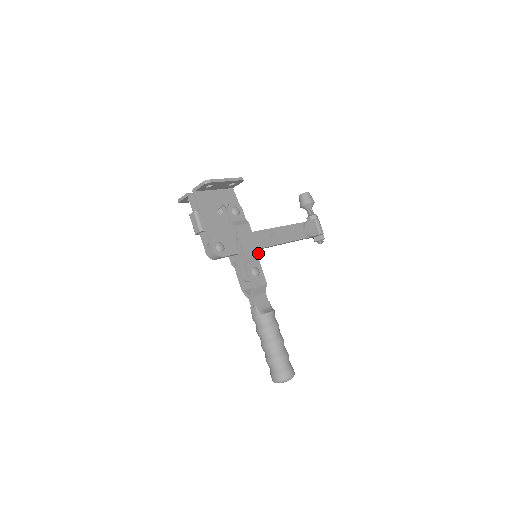
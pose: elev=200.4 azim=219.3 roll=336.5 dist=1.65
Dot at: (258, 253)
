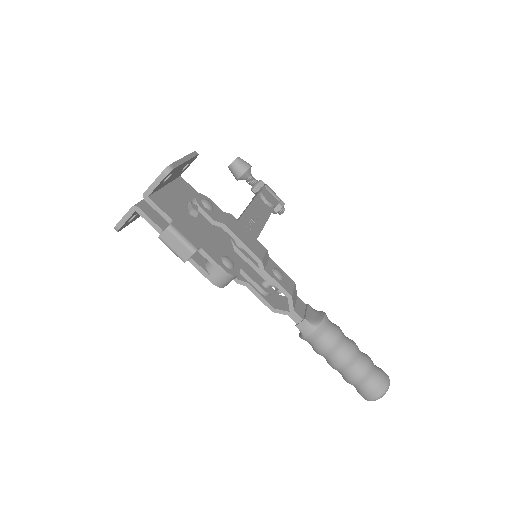
Dot at: (265, 248)
